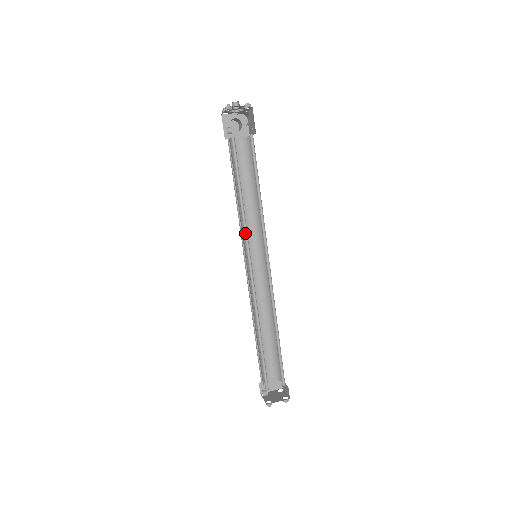
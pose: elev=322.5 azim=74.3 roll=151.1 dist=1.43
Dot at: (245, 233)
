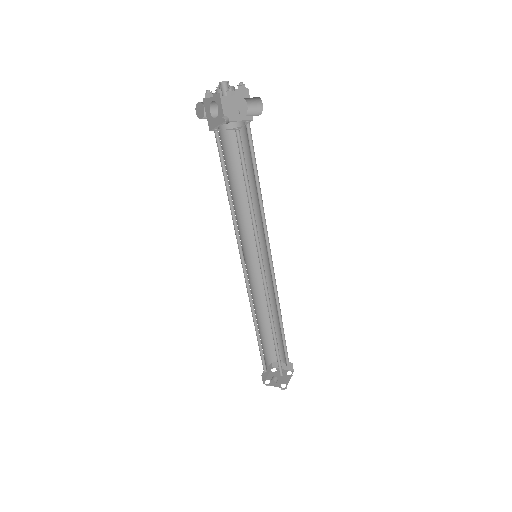
Dot at: occluded
